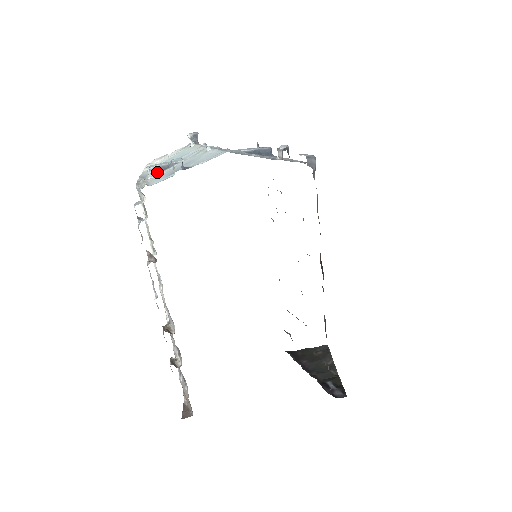
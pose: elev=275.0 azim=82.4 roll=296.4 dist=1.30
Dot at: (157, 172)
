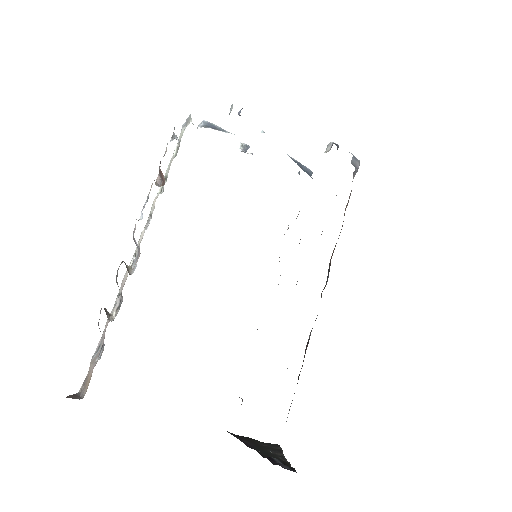
Dot at: (208, 126)
